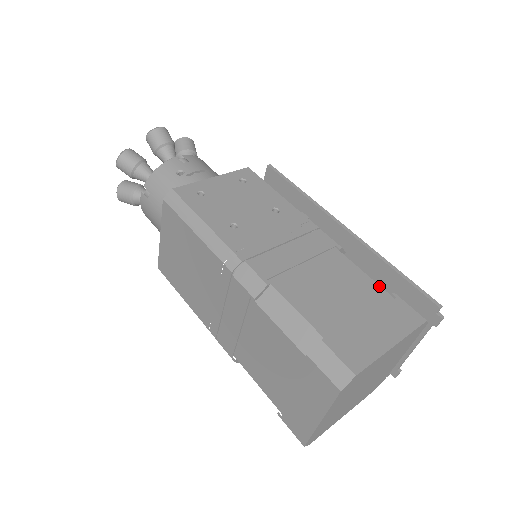
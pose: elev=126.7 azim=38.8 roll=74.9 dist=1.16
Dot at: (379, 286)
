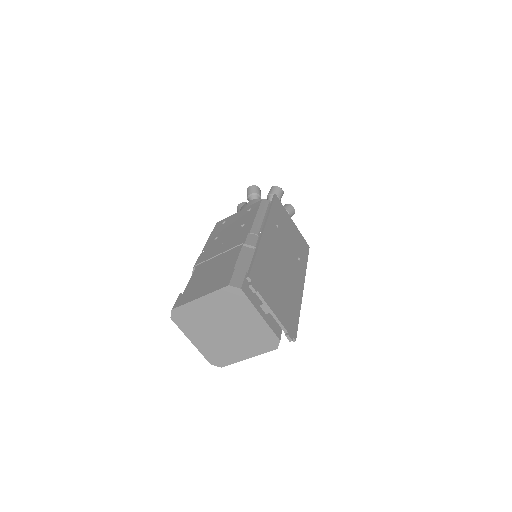
Dot at: (234, 266)
